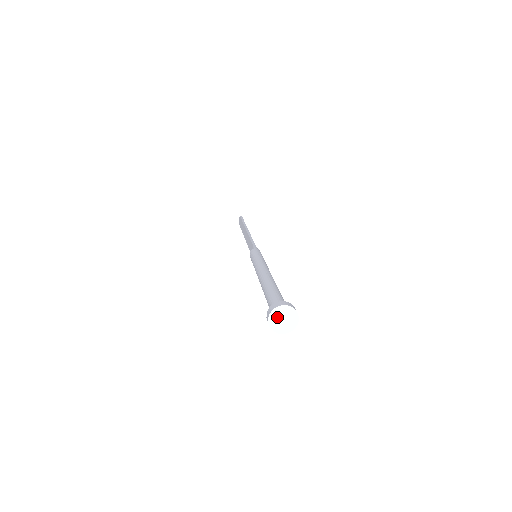
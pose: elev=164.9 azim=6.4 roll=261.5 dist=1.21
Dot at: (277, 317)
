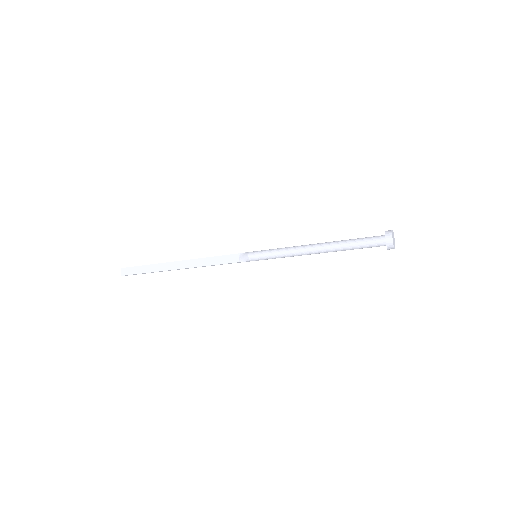
Dot at: (393, 237)
